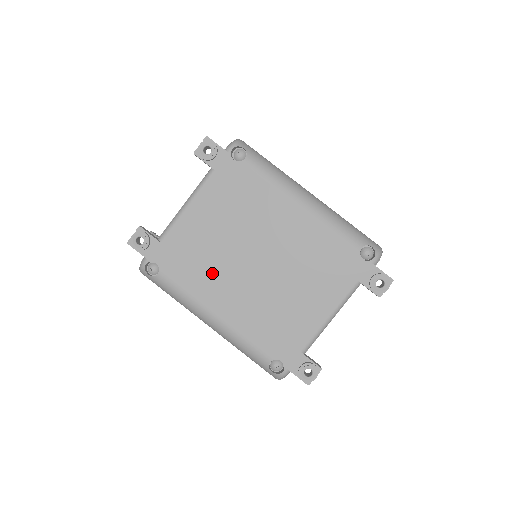
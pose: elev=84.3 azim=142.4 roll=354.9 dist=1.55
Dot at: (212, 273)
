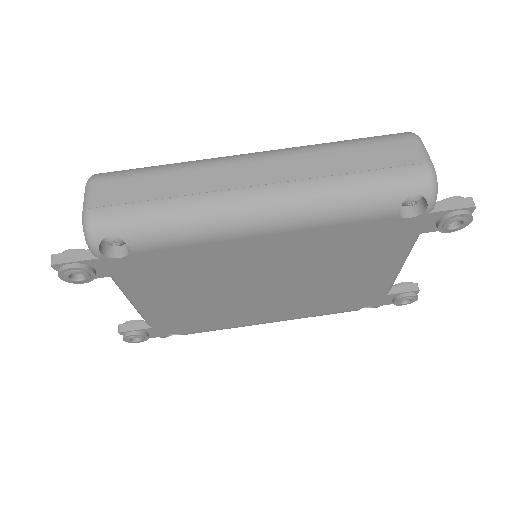
Dot at: (231, 313)
